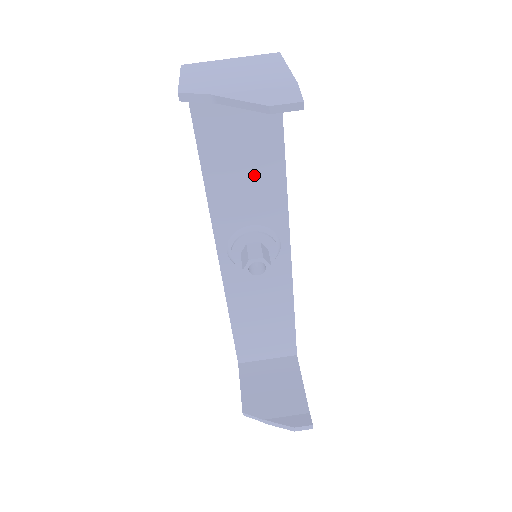
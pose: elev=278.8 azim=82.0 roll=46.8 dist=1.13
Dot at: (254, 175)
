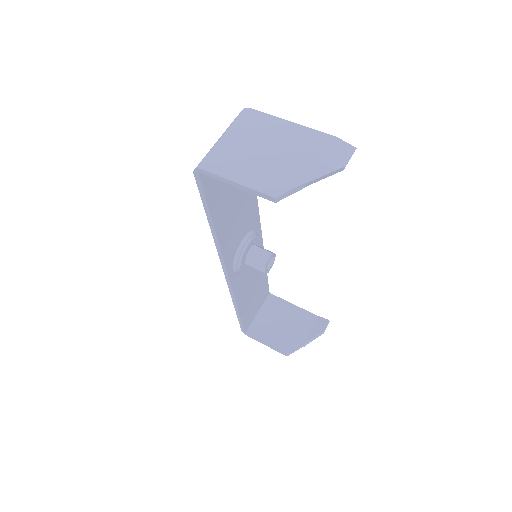
Dot at: (241, 204)
